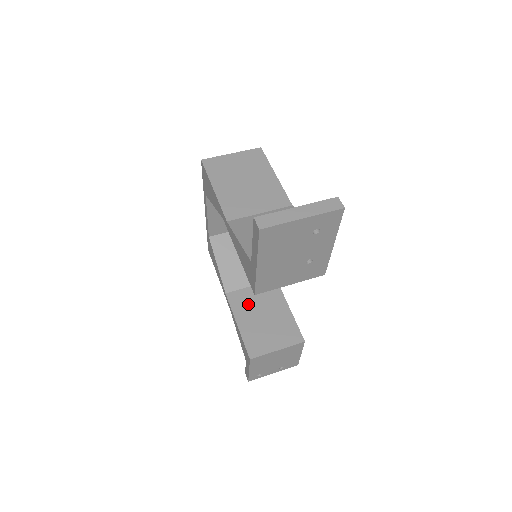
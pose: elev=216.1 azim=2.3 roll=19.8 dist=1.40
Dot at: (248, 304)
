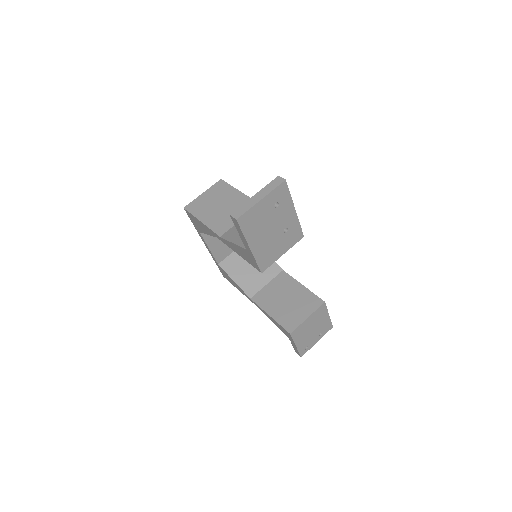
Dot at: (270, 297)
